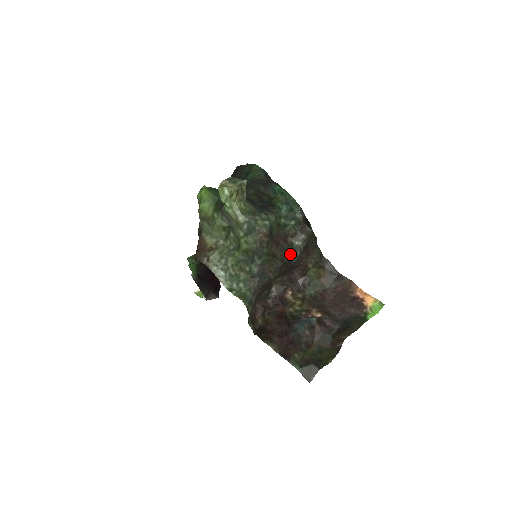
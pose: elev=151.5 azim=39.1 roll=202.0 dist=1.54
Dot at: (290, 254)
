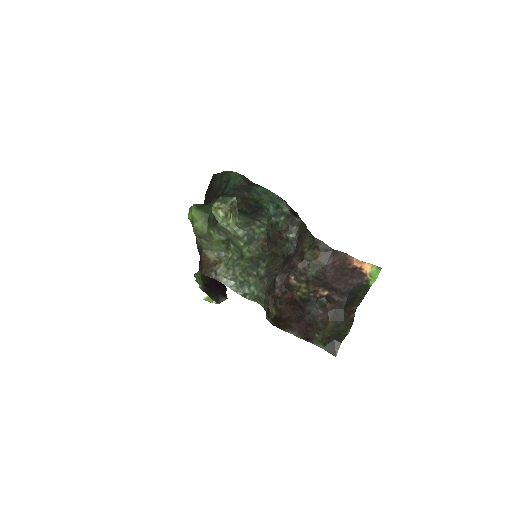
Dot at: (288, 248)
